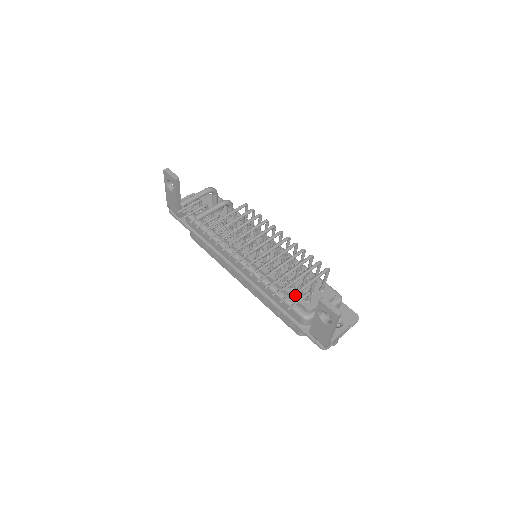
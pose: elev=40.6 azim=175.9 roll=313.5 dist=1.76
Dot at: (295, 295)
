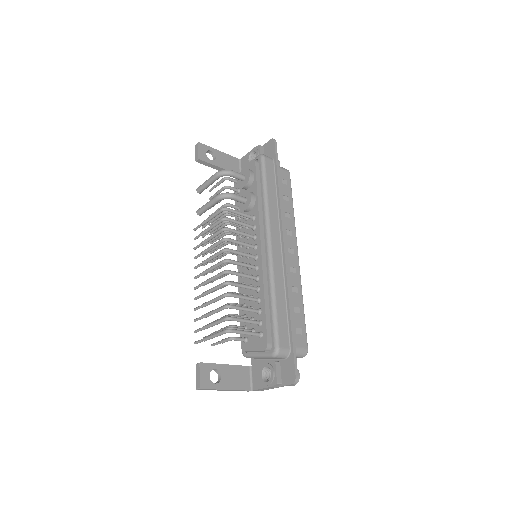
Dot at: (197, 343)
